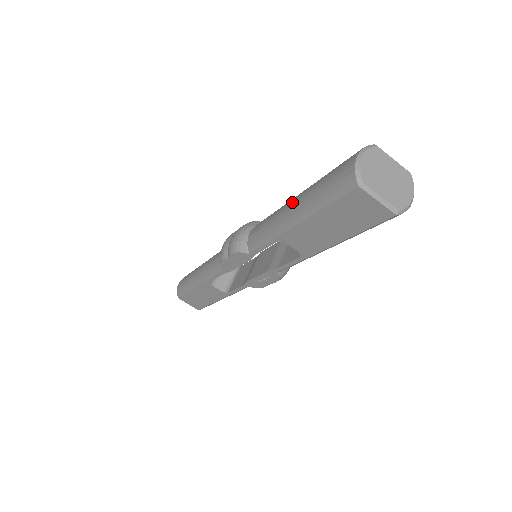
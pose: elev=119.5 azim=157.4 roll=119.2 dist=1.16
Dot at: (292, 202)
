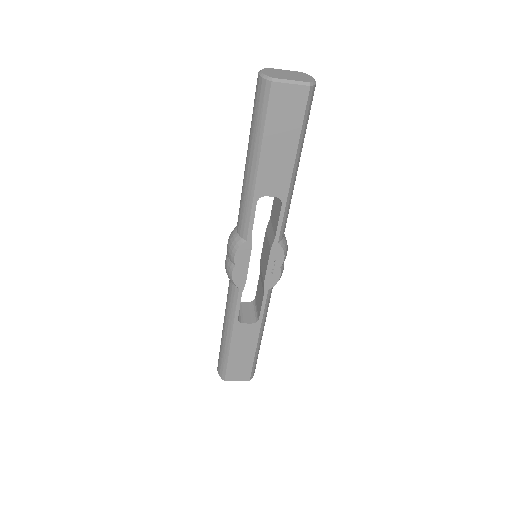
Dot at: (246, 161)
